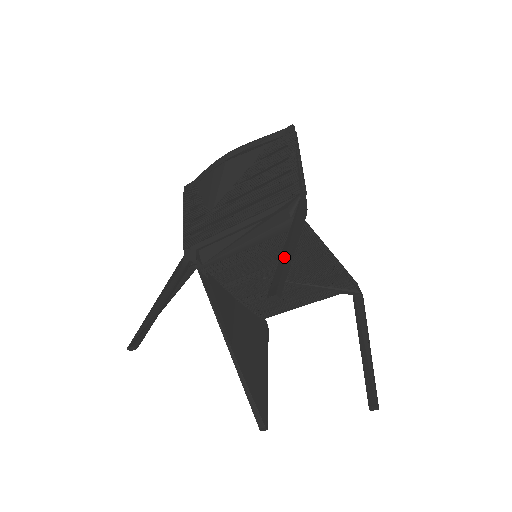
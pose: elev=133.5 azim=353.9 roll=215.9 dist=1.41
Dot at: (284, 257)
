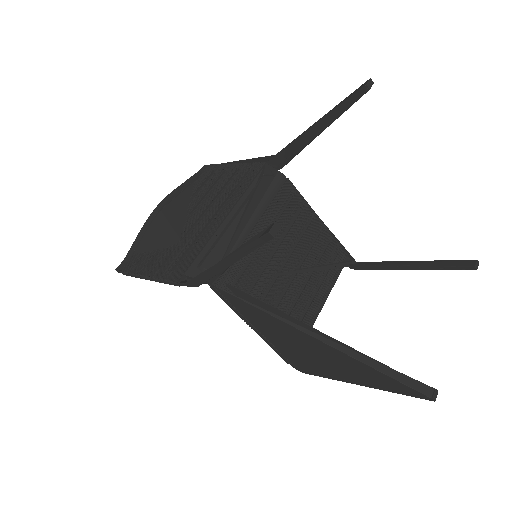
Dot at: (330, 110)
